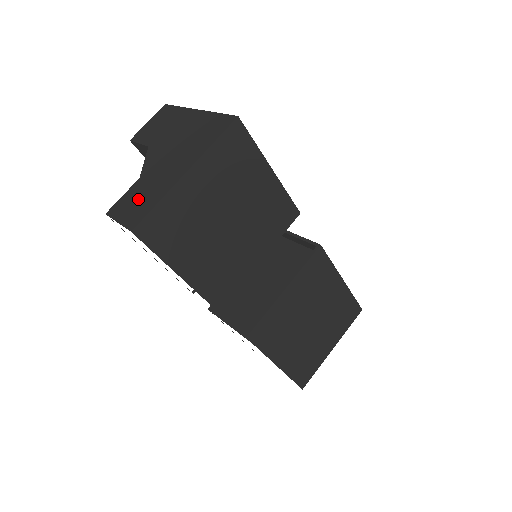
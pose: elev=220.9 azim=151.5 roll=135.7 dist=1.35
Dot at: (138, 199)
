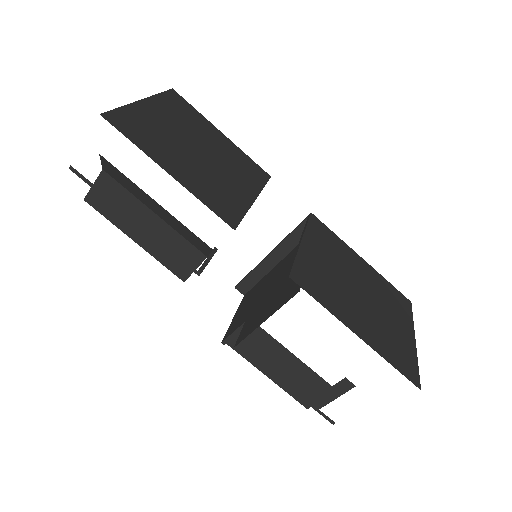
Dot at: occluded
